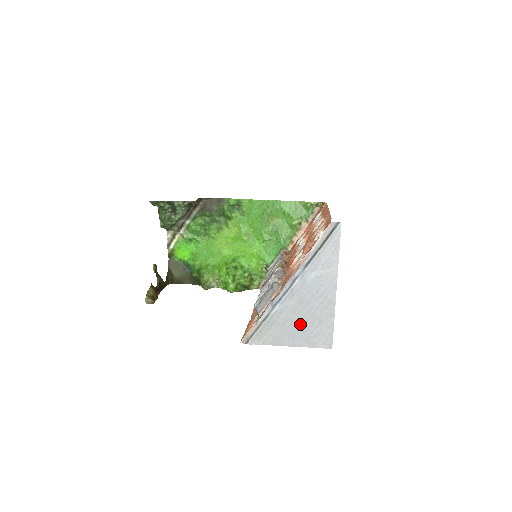
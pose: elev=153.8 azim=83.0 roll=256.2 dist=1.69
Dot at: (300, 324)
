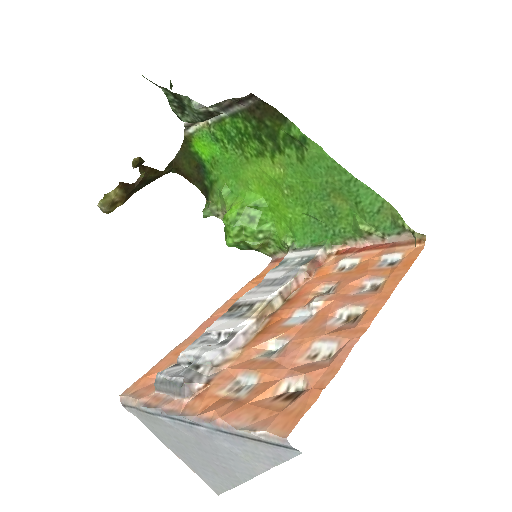
Dot at: (190, 452)
